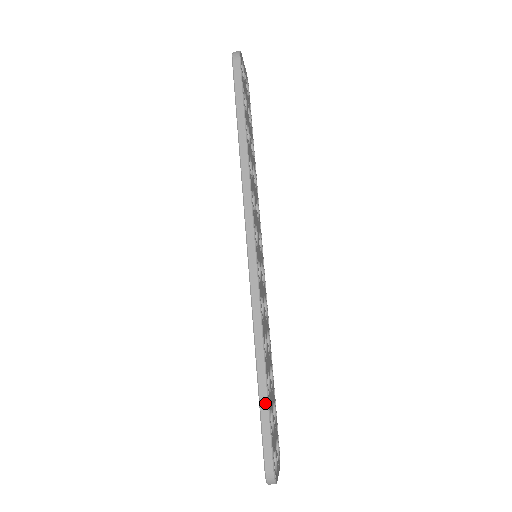
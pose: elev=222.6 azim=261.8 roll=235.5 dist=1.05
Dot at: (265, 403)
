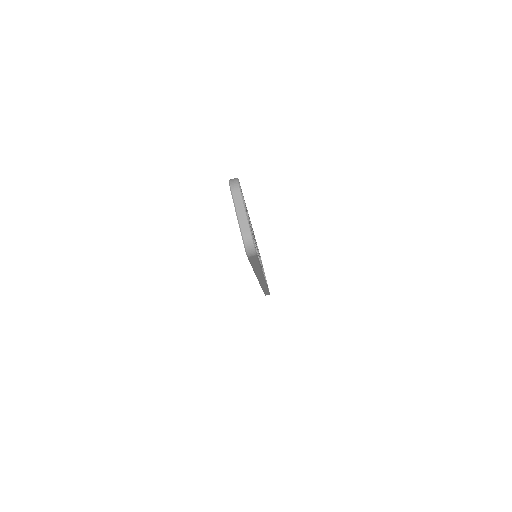
Dot at: occluded
